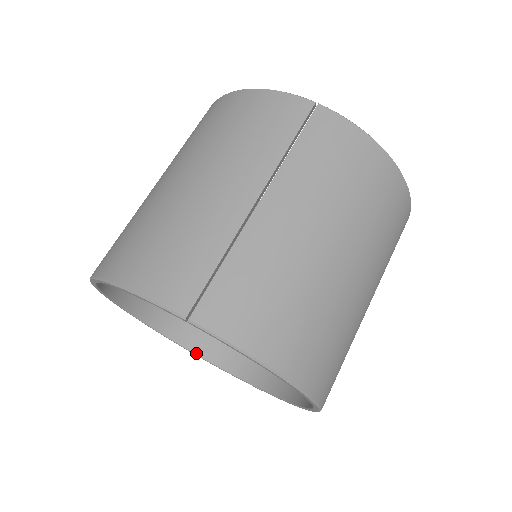
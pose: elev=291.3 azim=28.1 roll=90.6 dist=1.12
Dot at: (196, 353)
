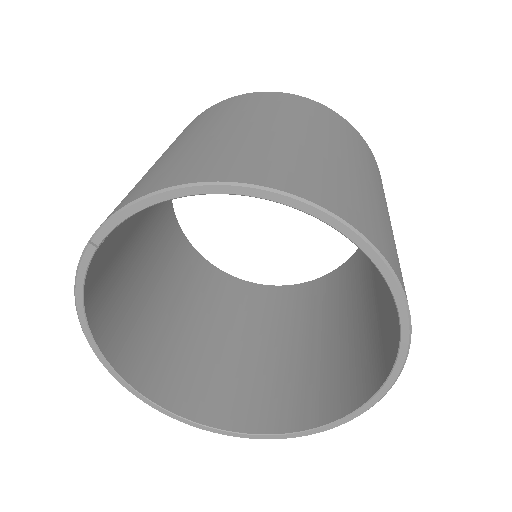
Dot at: (329, 422)
